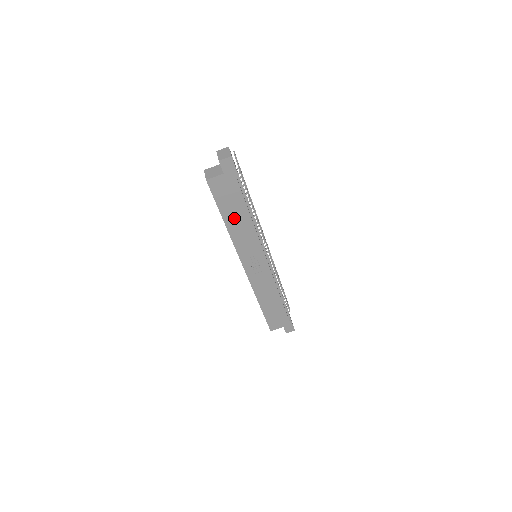
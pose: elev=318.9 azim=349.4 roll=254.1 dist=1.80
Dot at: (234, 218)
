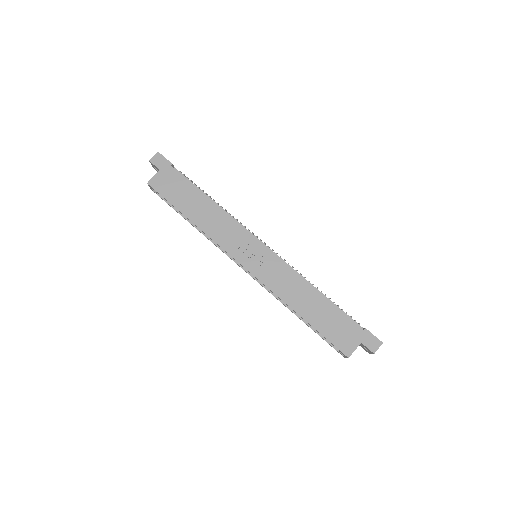
Dot at: (196, 210)
